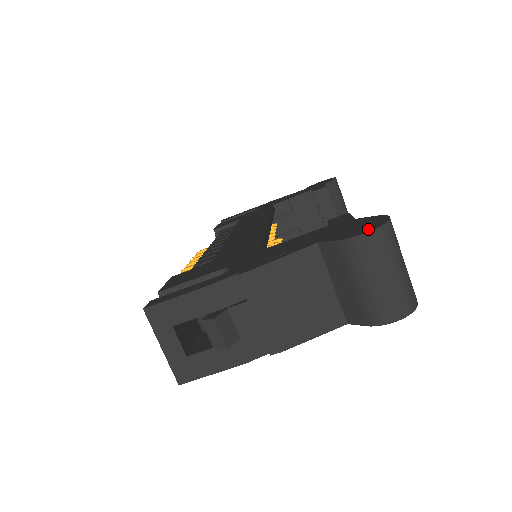
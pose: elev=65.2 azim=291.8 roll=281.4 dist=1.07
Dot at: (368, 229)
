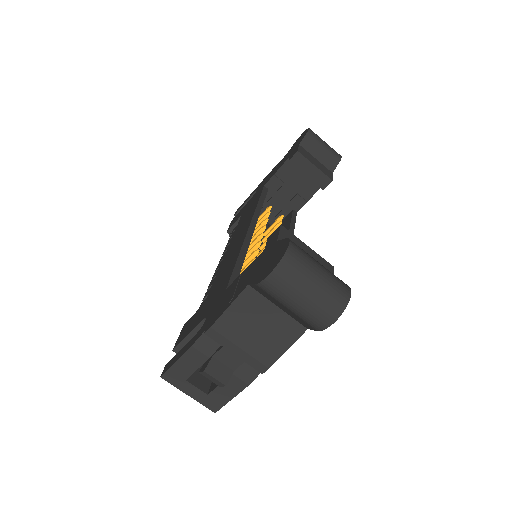
Dot at: (272, 267)
